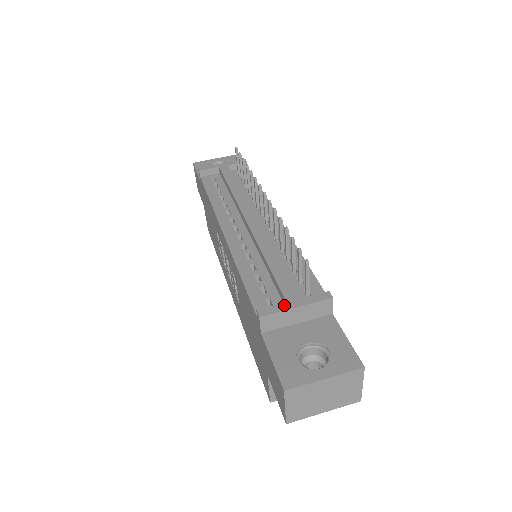
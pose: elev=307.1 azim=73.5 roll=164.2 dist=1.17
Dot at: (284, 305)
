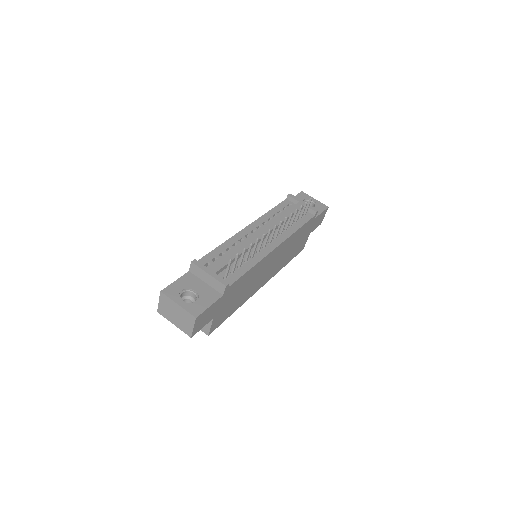
Dot at: (206, 268)
